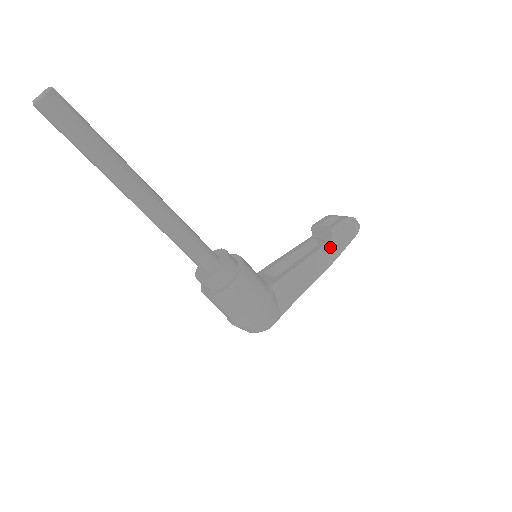
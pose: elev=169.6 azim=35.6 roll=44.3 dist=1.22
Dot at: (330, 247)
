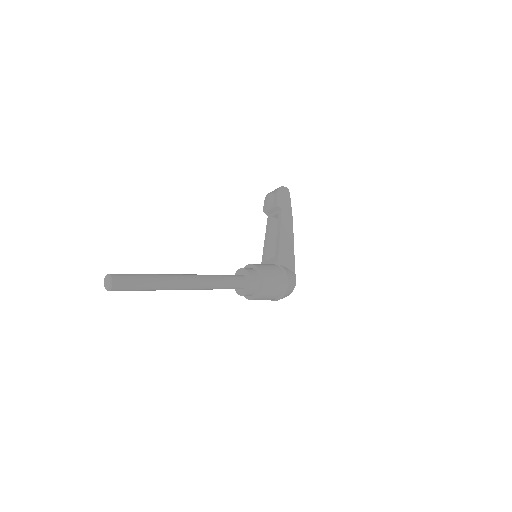
Dot at: (284, 215)
